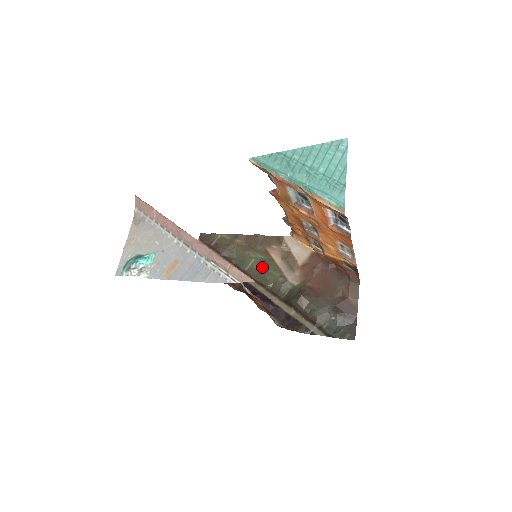
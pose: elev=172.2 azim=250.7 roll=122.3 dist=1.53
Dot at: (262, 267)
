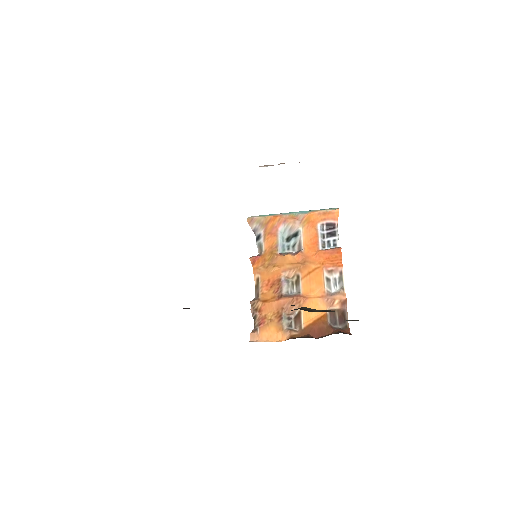
Dot at: occluded
